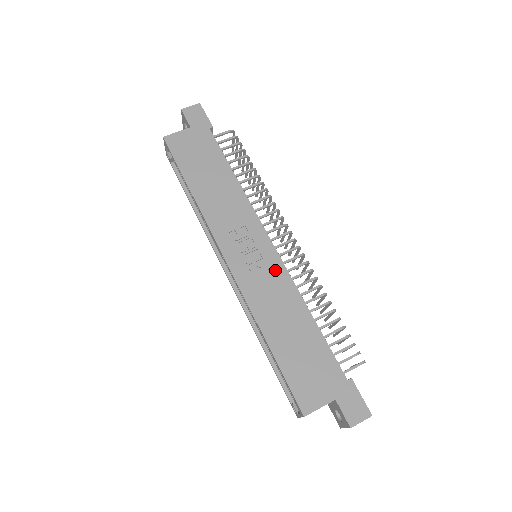
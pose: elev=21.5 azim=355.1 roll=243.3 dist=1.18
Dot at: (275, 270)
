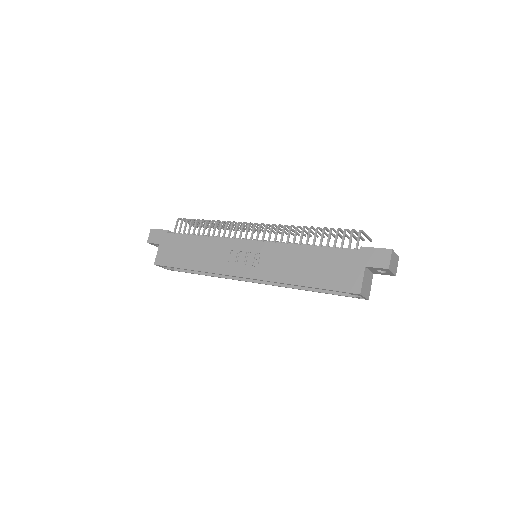
Dot at: (267, 250)
